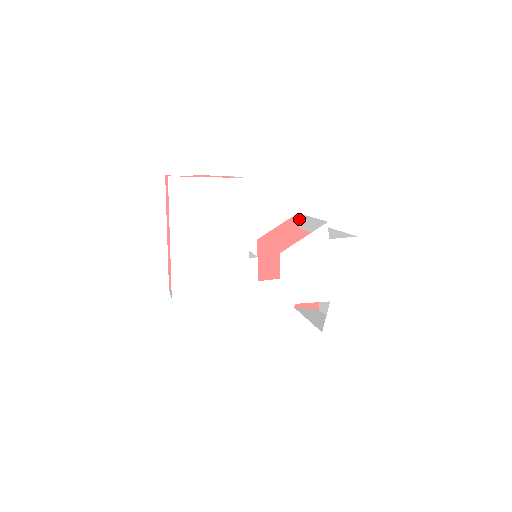
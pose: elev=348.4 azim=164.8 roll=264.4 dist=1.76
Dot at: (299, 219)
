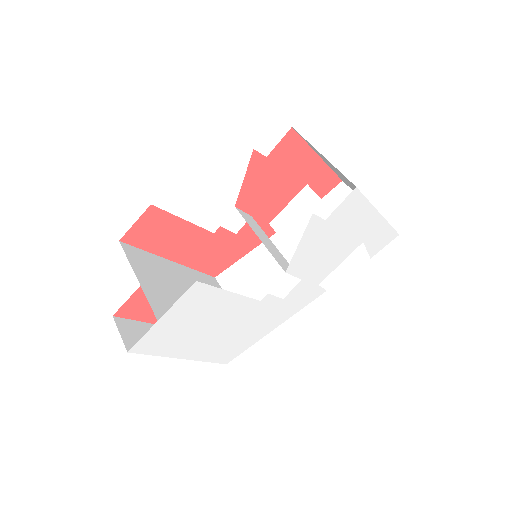
Dot at: occluded
